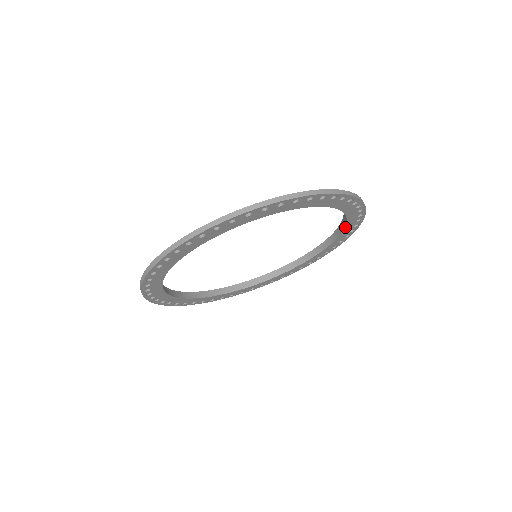
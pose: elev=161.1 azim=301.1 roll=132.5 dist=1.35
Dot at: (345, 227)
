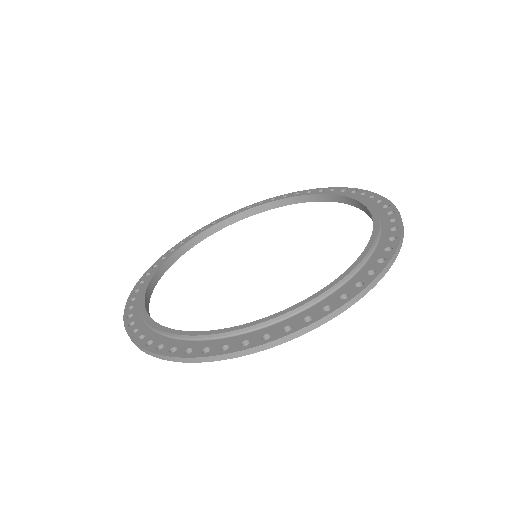
Dot at: occluded
